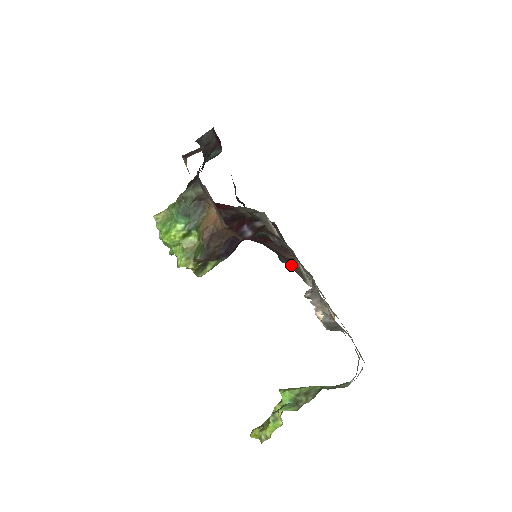
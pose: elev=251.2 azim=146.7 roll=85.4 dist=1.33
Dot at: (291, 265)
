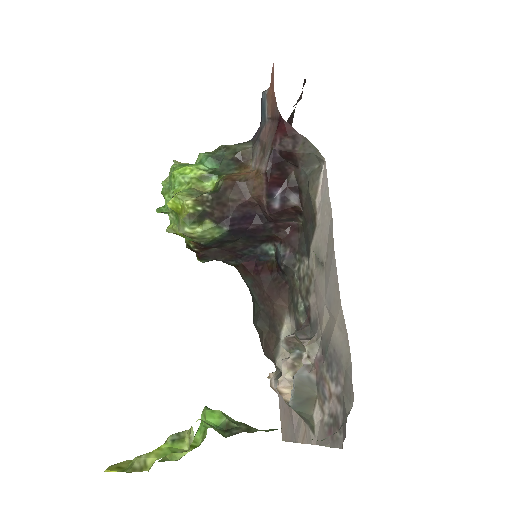
Dot at: (266, 332)
